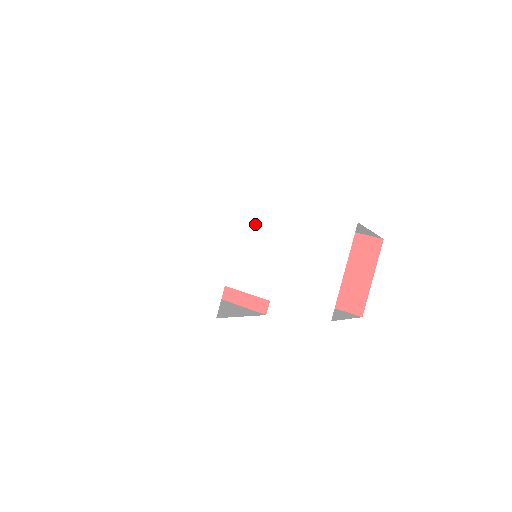
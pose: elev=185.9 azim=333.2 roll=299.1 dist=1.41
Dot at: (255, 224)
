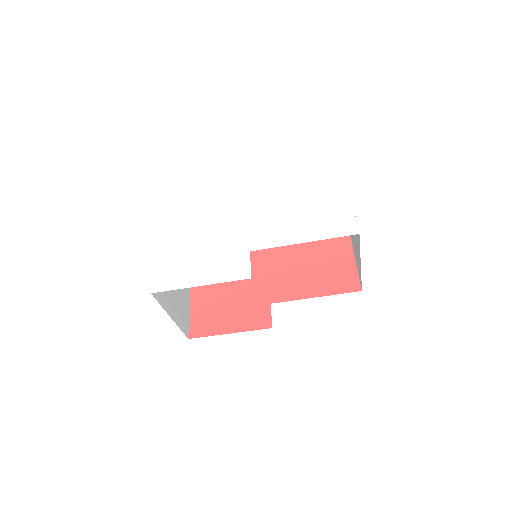
Dot at: (261, 202)
